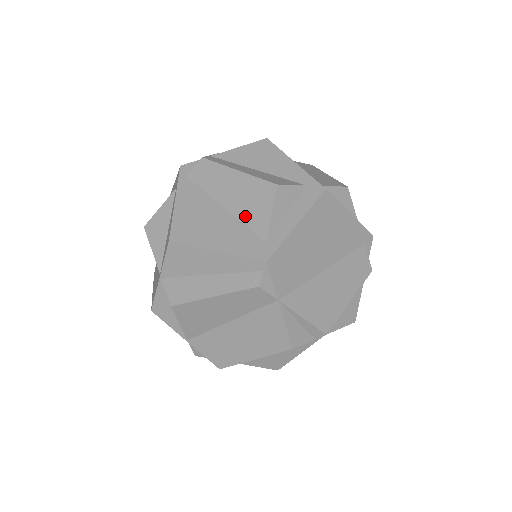
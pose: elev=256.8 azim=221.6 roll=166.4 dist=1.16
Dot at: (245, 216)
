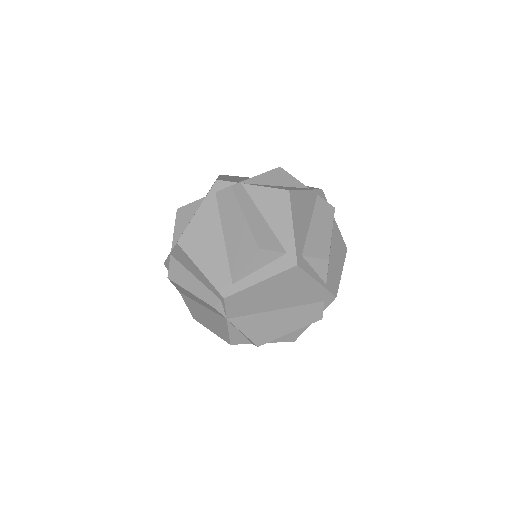
Dot at: (231, 255)
